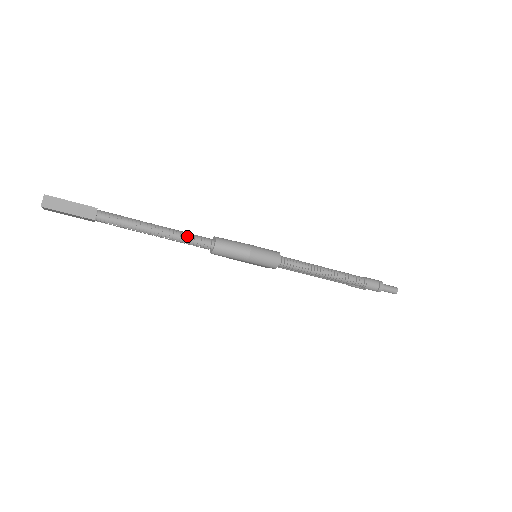
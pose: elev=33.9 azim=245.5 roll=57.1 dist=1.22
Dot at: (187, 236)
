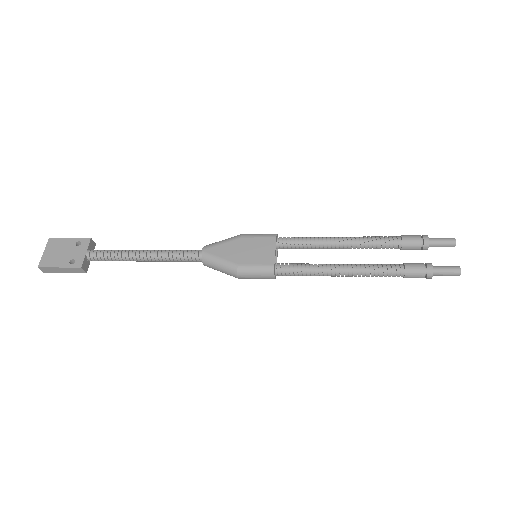
Dot at: (173, 258)
